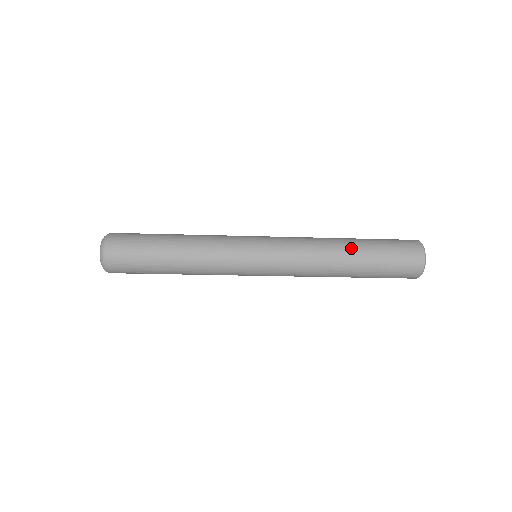
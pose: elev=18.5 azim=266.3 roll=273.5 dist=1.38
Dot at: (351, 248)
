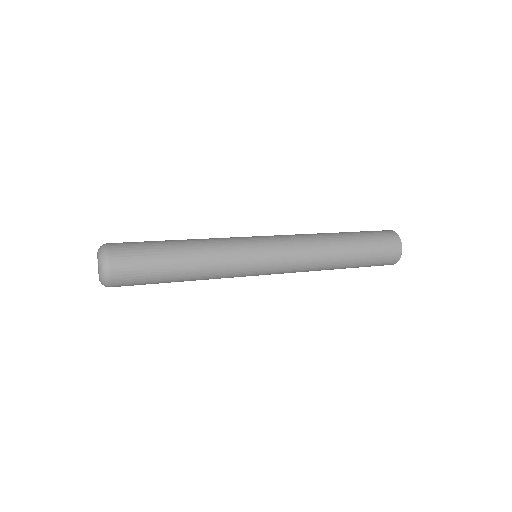
Dot at: (343, 264)
